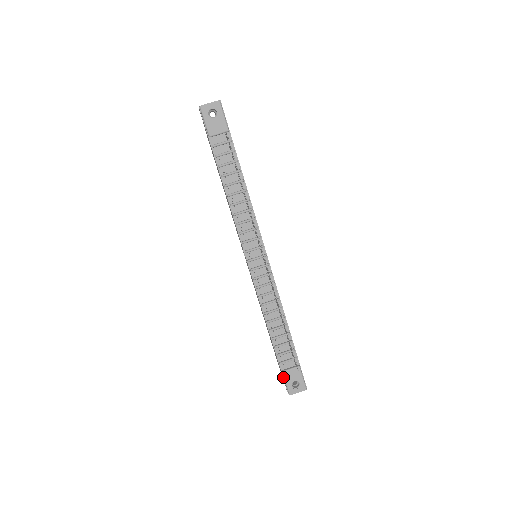
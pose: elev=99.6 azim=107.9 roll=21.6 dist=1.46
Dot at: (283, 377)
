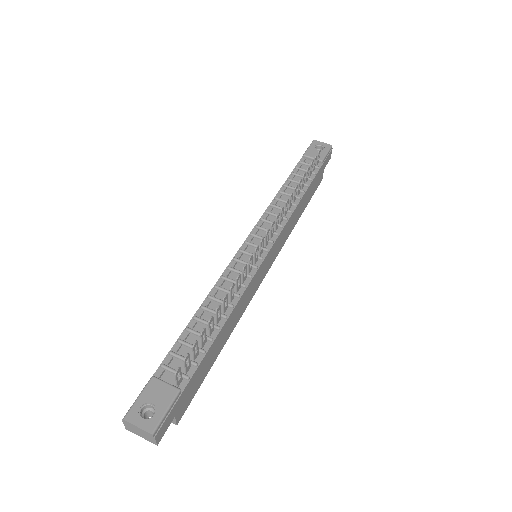
Dot at: (144, 388)
